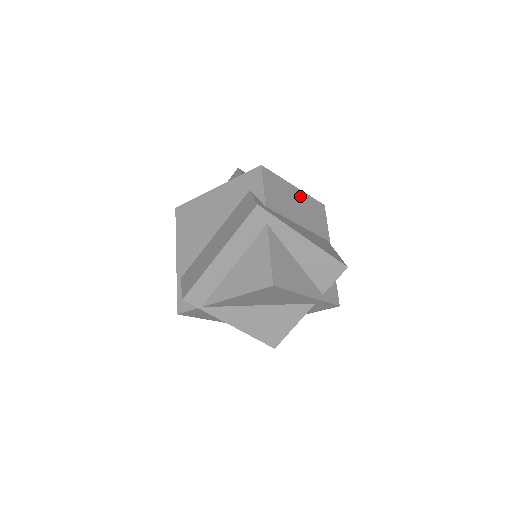
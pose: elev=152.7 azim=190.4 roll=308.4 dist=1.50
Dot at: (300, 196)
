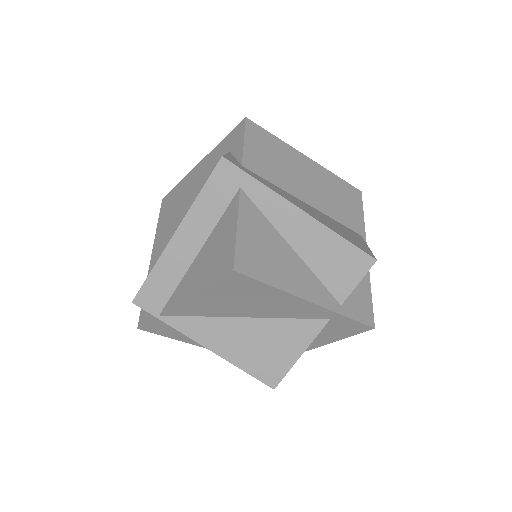
Dot at: (315, 170)
